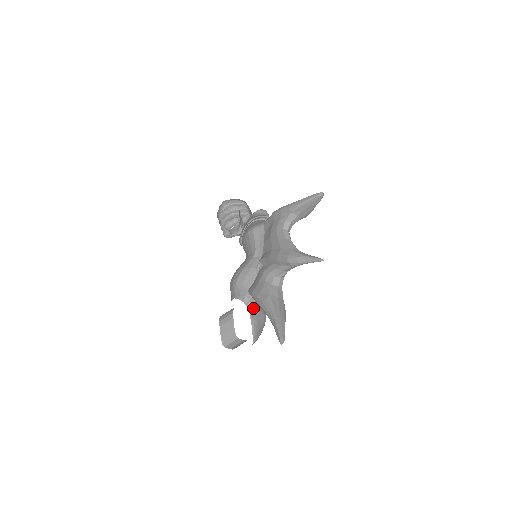
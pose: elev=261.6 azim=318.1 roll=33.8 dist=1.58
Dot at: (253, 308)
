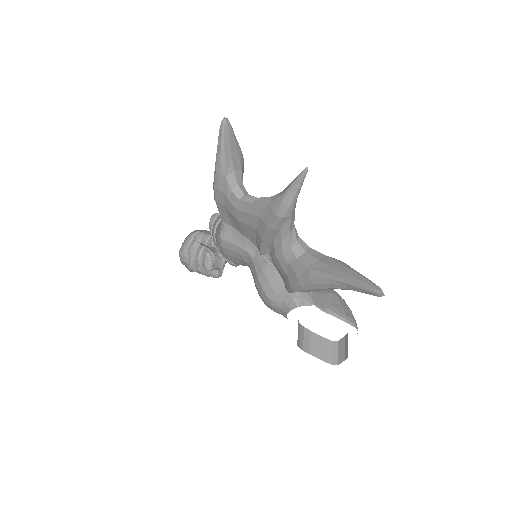
Dot at: (313, 300)
